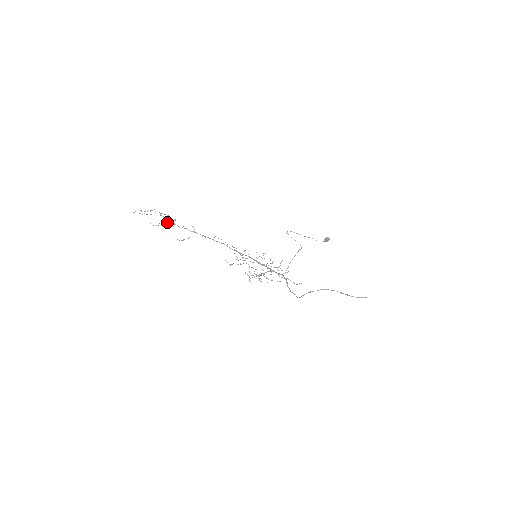
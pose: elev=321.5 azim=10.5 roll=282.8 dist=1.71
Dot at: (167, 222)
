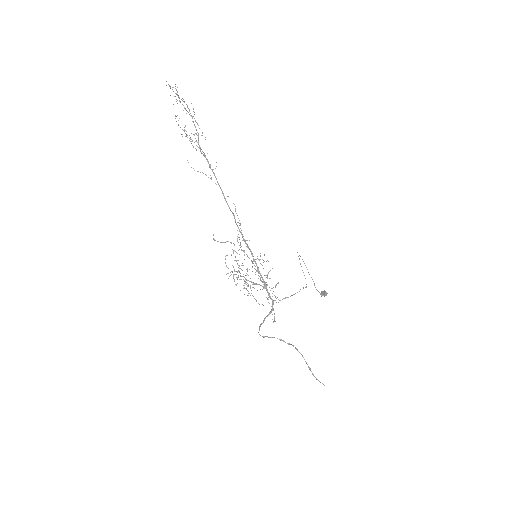
Dot at: occluded
